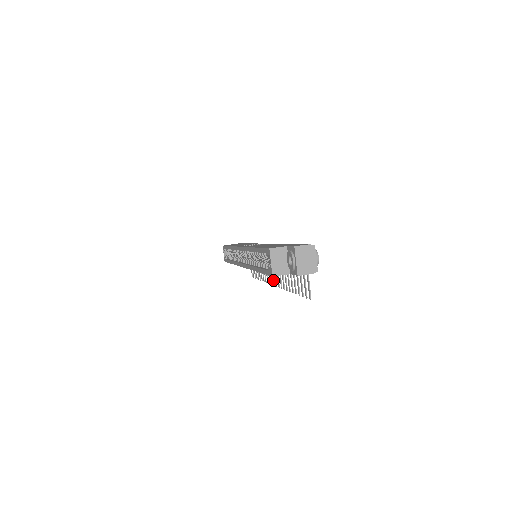
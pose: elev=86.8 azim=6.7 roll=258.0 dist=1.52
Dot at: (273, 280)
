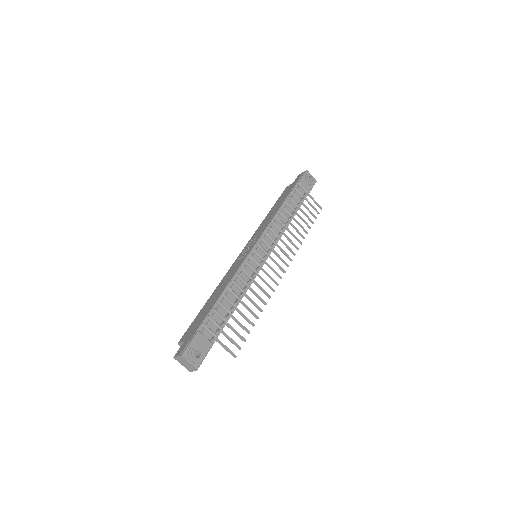
Dot at: (281, 269)
